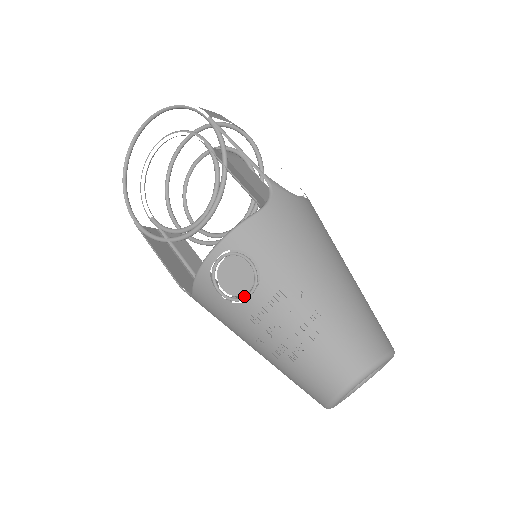
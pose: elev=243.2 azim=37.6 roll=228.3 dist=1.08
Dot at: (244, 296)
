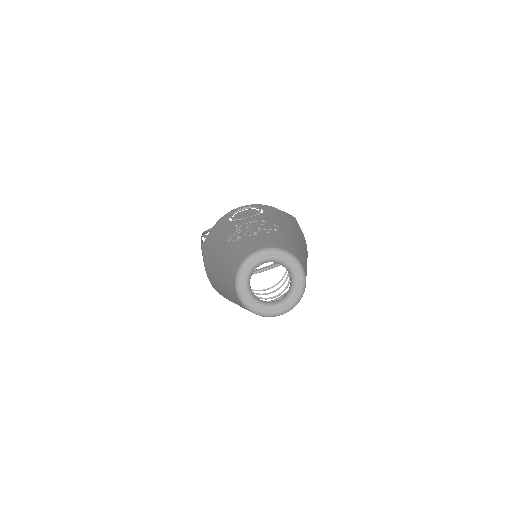
Dot at: (243, 218)
